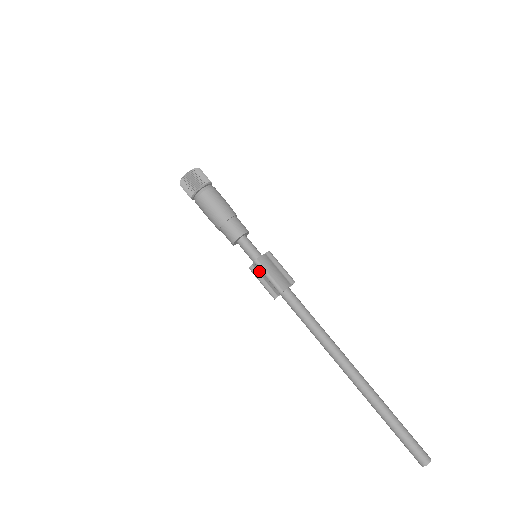
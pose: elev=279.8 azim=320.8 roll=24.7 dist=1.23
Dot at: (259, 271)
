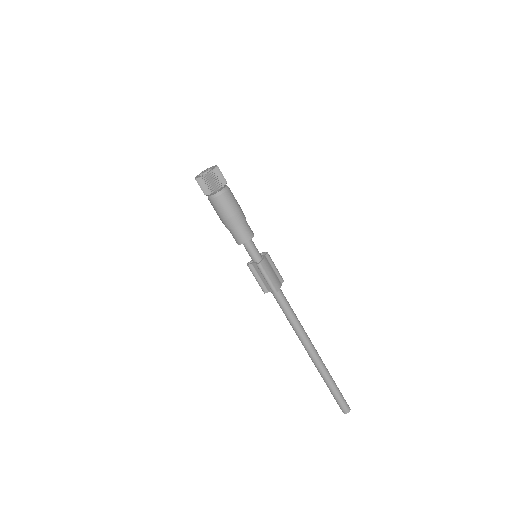
Dot at: (257, 270)
